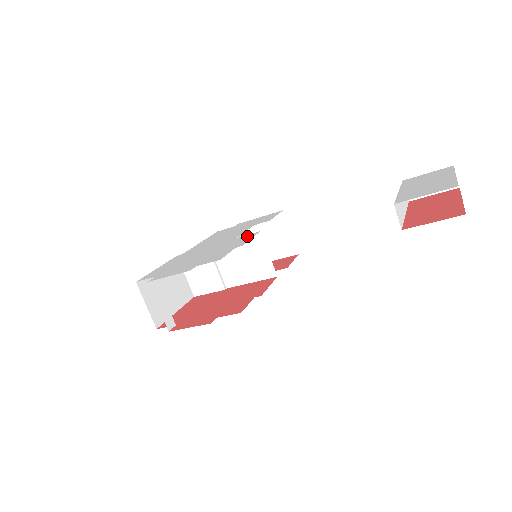
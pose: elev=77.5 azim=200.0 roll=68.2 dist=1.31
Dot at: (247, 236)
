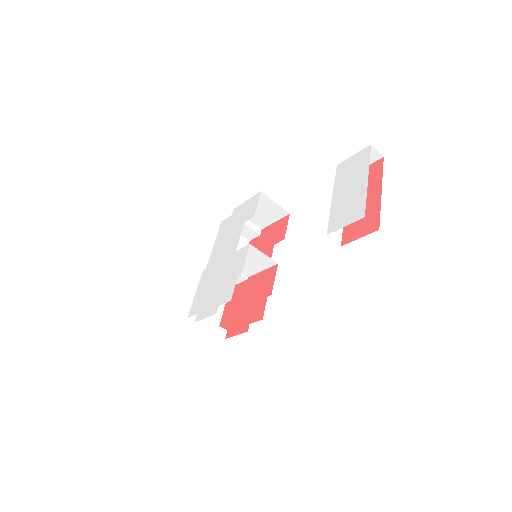
Dot at: (242, 252)
